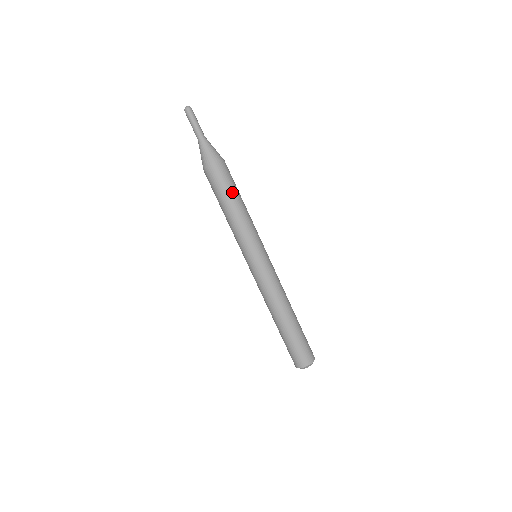
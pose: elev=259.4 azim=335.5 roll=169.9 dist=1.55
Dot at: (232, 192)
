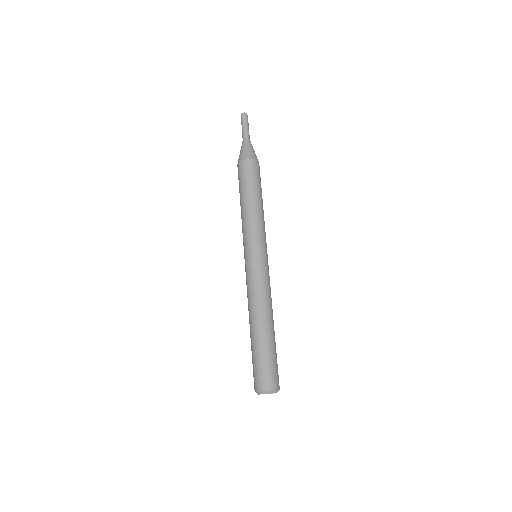
Dot at: (259, 188)
